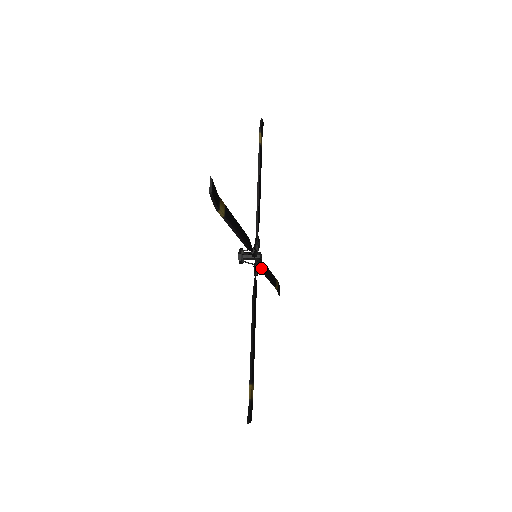
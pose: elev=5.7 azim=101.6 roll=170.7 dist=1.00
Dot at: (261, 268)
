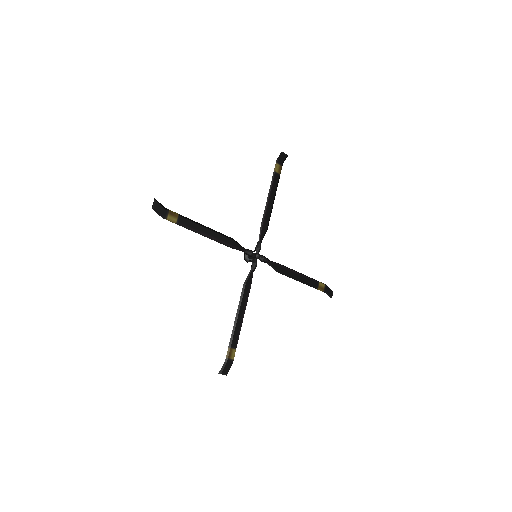
Dot at: occluded
